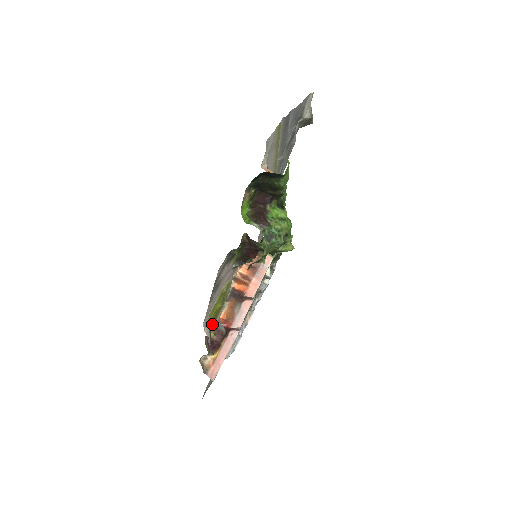
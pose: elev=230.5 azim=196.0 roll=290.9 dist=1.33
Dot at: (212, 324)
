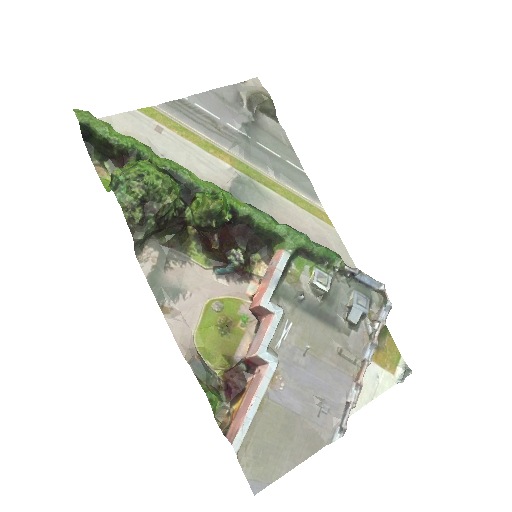
Dot at: (221, 359)
